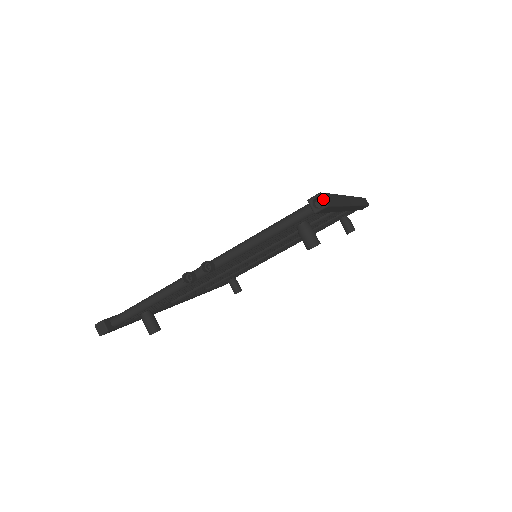
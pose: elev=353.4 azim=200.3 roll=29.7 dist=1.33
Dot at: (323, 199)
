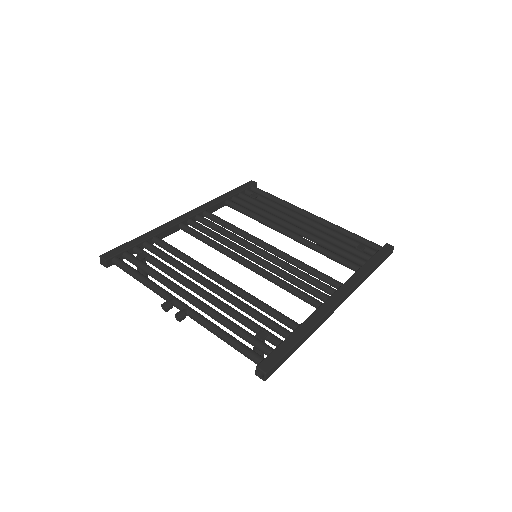
Dot at: (265, 377)
